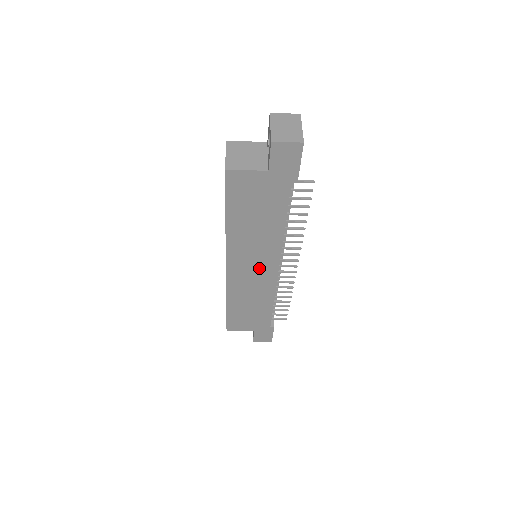
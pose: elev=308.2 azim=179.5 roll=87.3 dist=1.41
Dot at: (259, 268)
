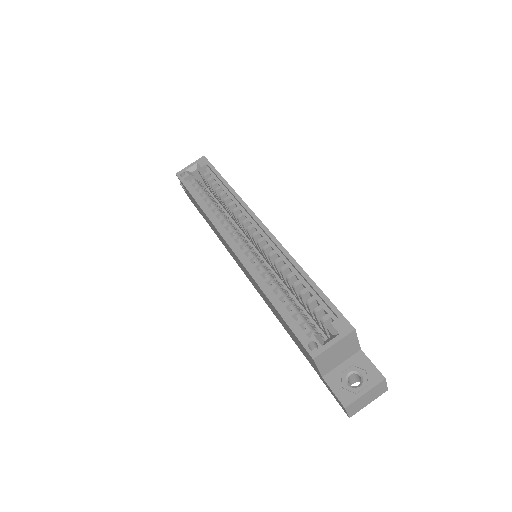
Dot at: occluded
